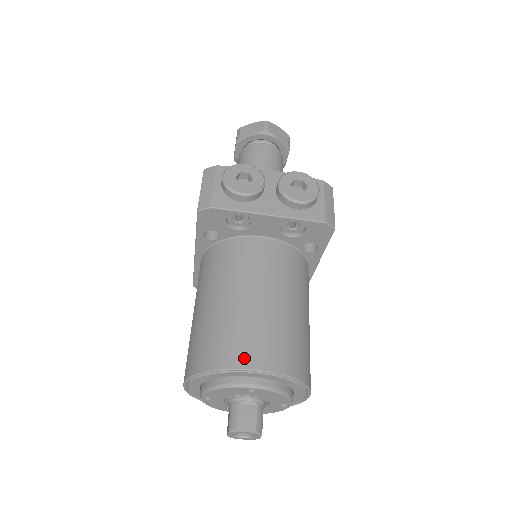
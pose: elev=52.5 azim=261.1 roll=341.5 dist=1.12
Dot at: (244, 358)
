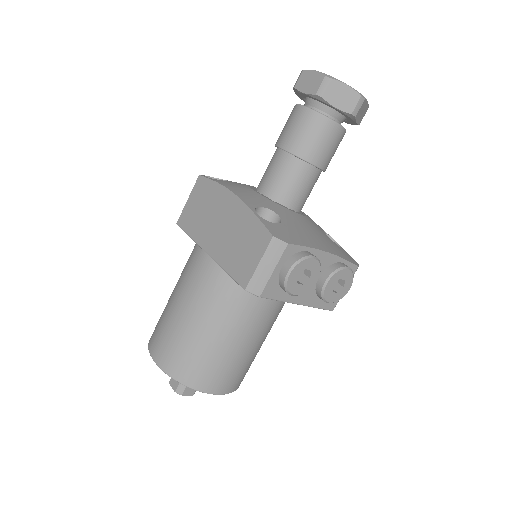
Dot at: (216, 387)
